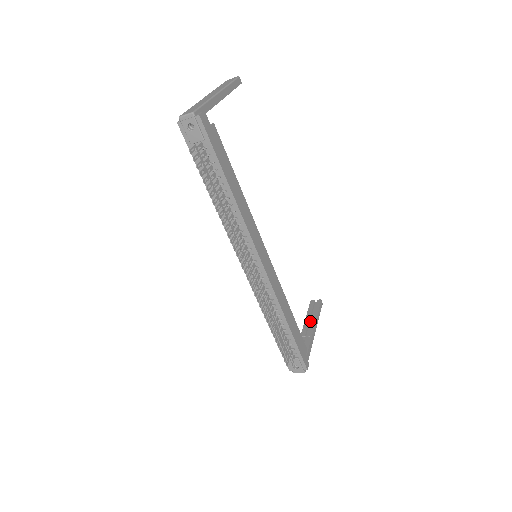
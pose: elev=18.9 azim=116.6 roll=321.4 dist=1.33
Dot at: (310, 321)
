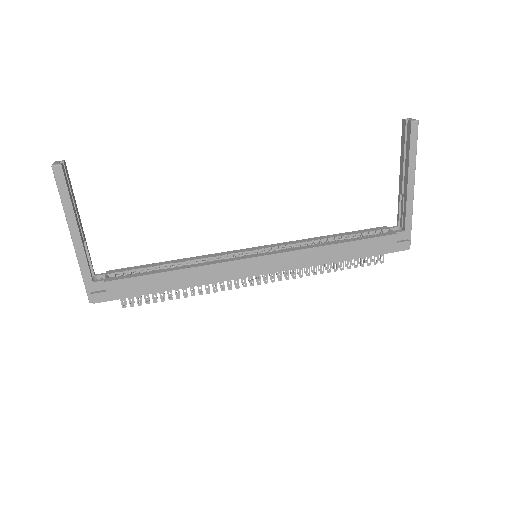
Dot at: (406, 164)
